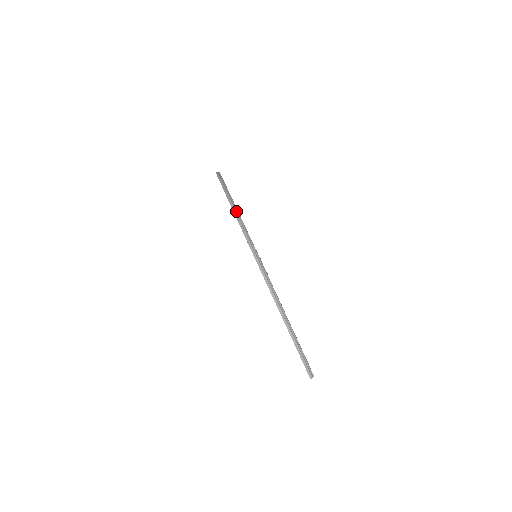
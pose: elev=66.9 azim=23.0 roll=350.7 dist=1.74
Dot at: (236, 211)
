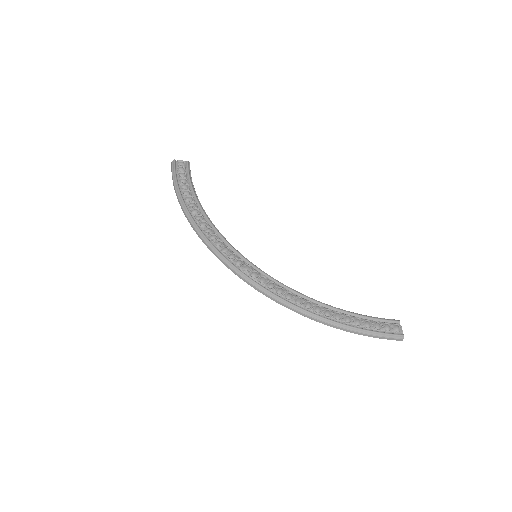
Dot at: (199, 234)
